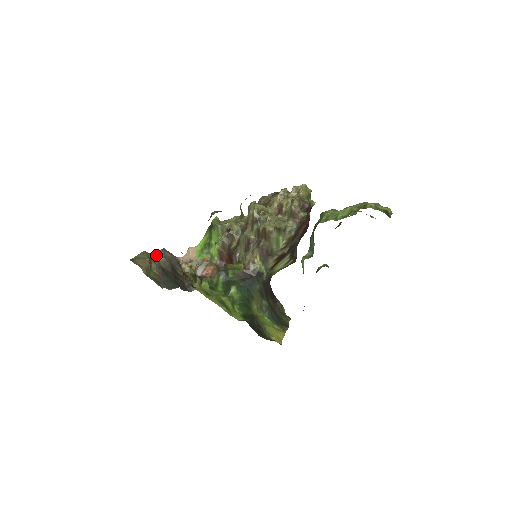
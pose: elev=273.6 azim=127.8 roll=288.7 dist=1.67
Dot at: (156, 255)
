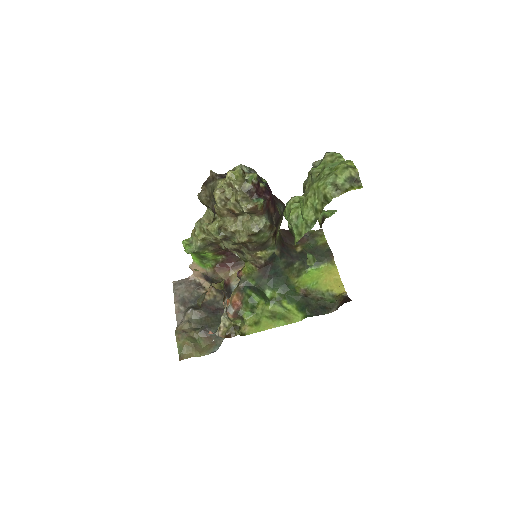
Dot at: (179, 307)
